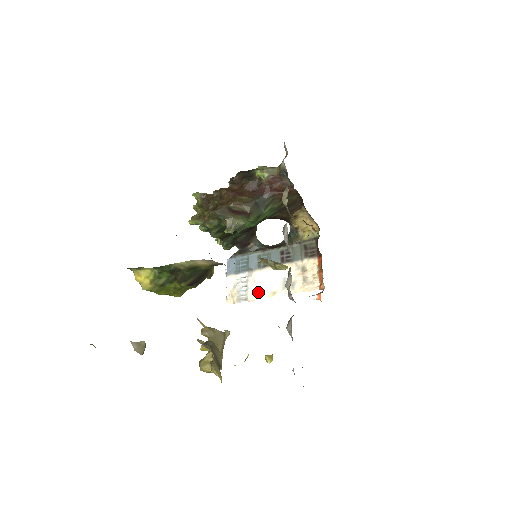
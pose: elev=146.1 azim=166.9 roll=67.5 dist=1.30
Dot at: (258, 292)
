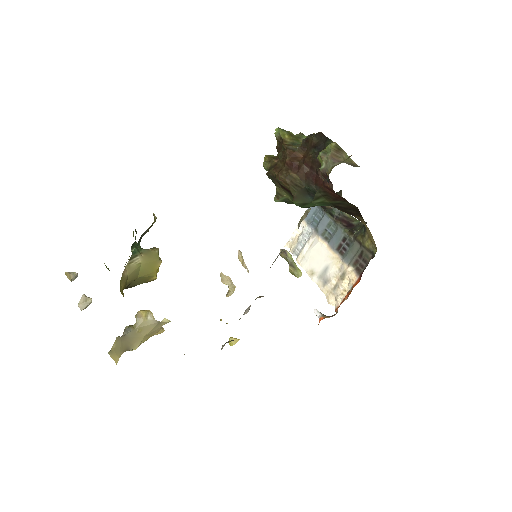
Dot at: (306, 259)
